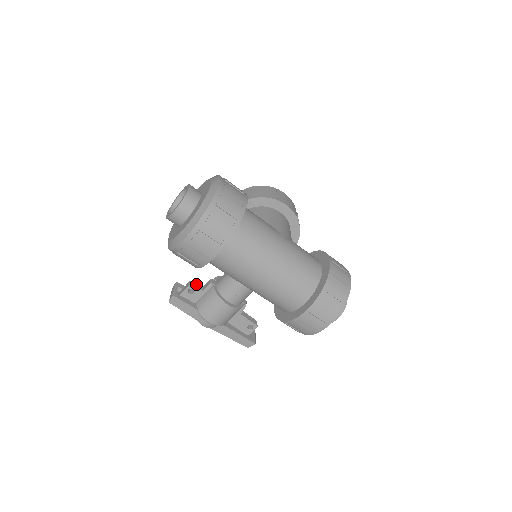
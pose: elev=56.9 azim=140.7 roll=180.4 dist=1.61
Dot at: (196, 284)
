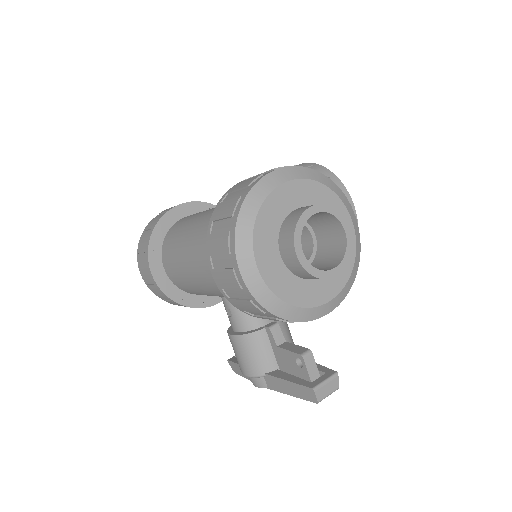
Dot at: occluded
